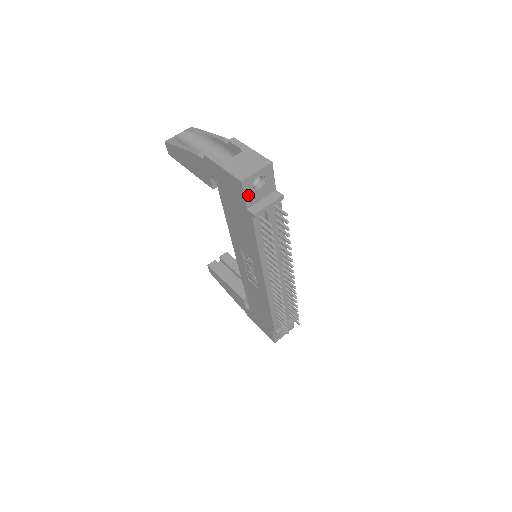
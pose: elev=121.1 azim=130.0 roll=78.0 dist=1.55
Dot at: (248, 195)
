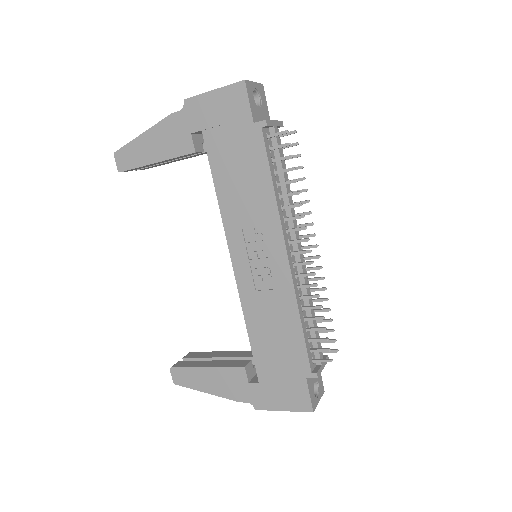
Dot at: (252, 105)
